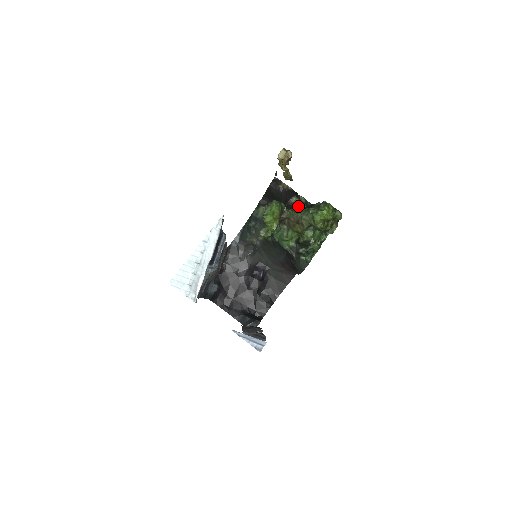
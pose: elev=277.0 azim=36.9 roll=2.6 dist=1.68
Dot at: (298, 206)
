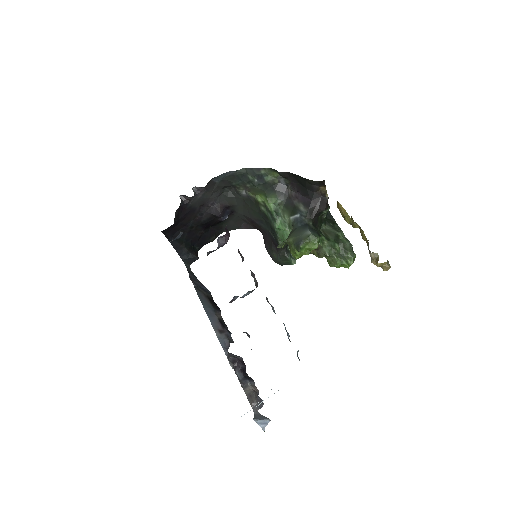
Dot at: (321, 217)
